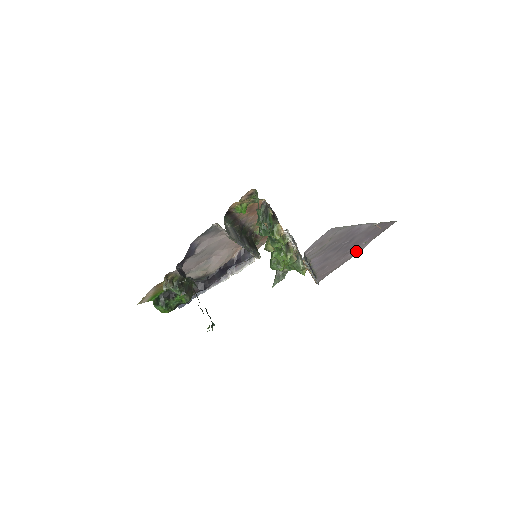
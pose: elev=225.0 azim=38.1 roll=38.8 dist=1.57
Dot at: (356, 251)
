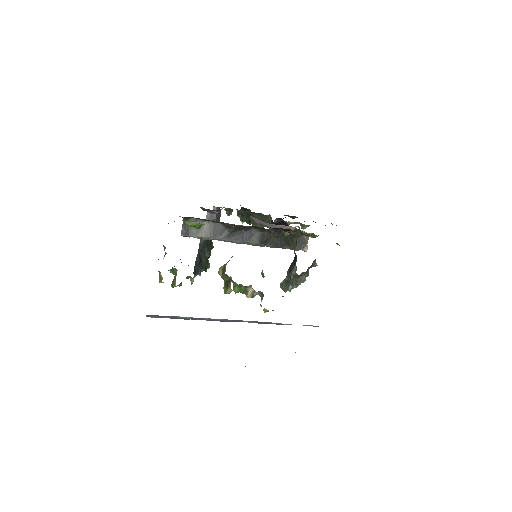
Dot at: occluded
